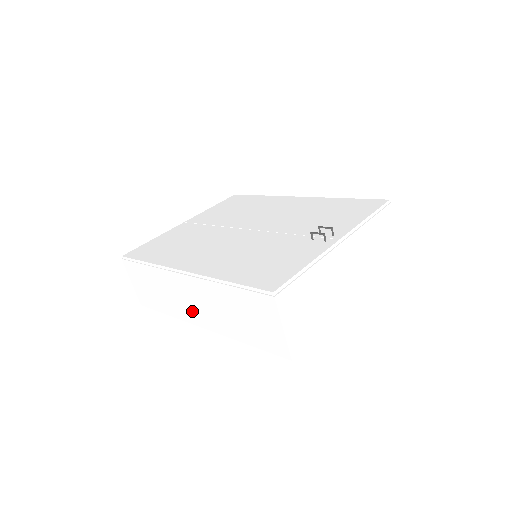
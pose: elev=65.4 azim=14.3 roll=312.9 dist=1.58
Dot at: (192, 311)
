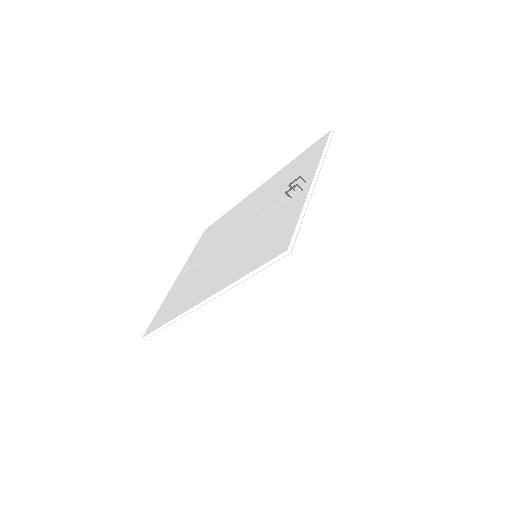
Dot at: (233, 335)
